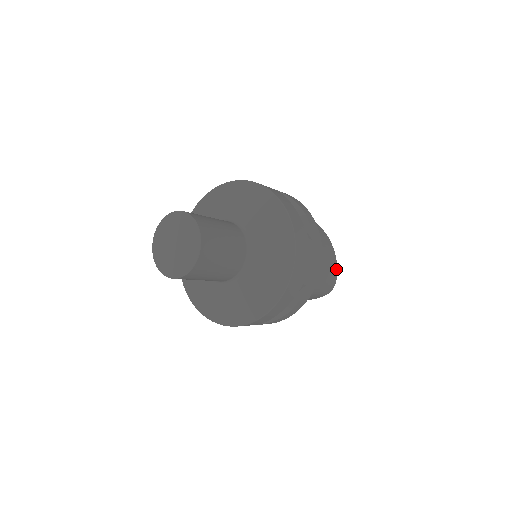
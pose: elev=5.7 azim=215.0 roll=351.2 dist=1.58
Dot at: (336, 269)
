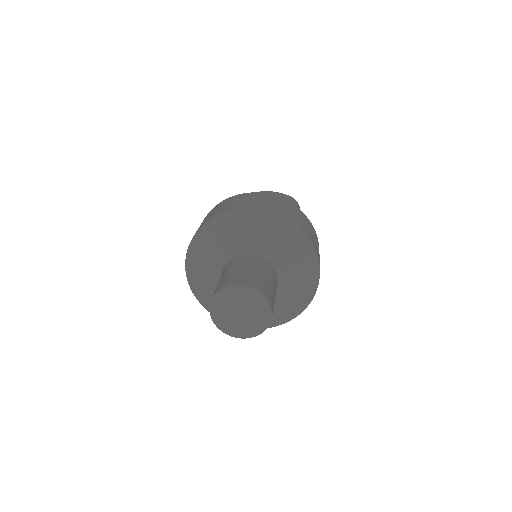
Dot at: occluded
